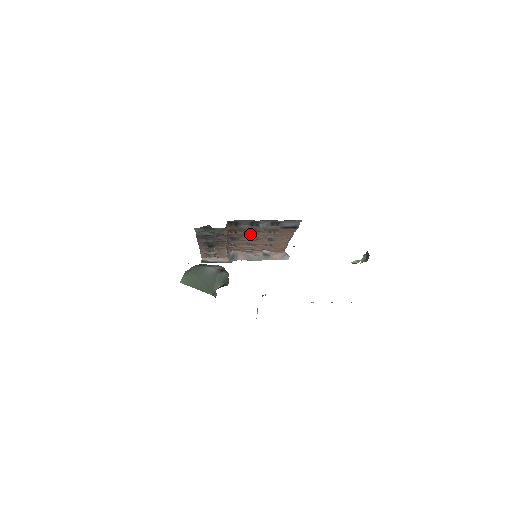
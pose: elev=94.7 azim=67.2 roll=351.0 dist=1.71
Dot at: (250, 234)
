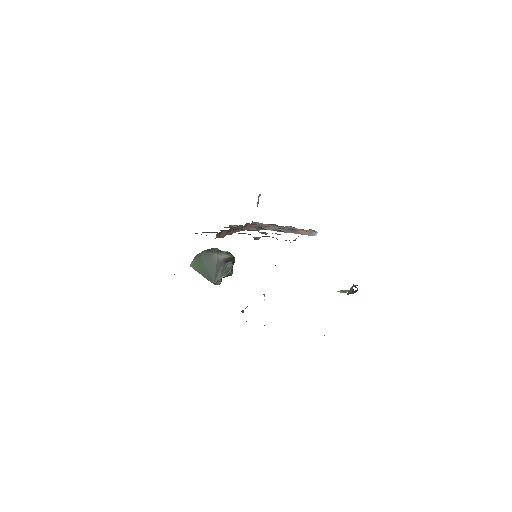
Dot at: occluded
